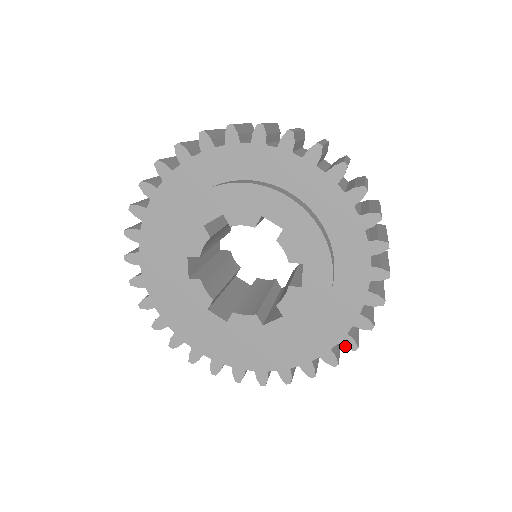
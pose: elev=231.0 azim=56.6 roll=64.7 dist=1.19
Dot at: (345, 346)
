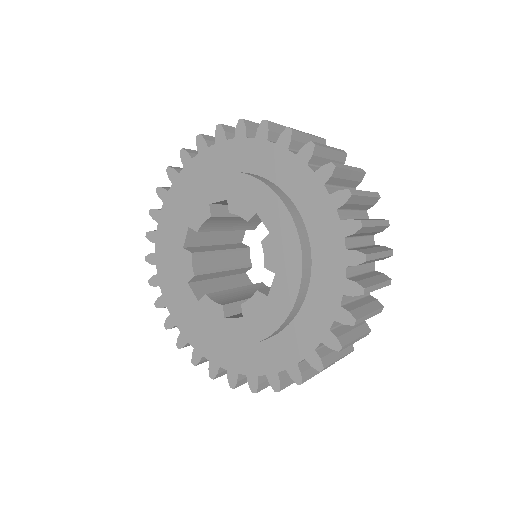
Dot at: (291, 376)
